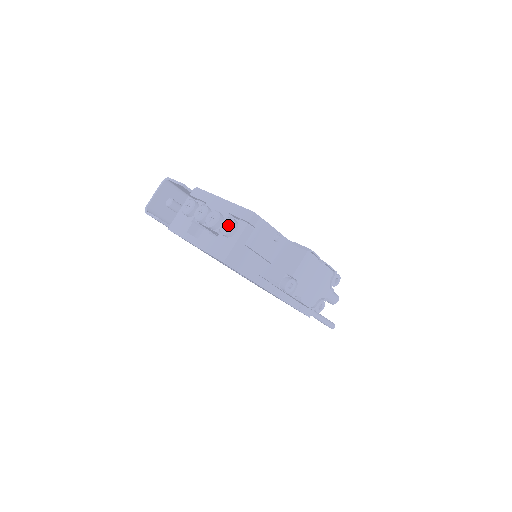
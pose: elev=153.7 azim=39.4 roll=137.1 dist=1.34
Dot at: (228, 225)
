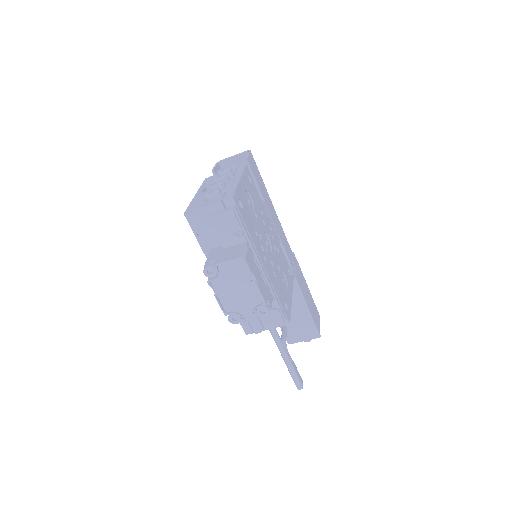
Dot at: (211, 192)
